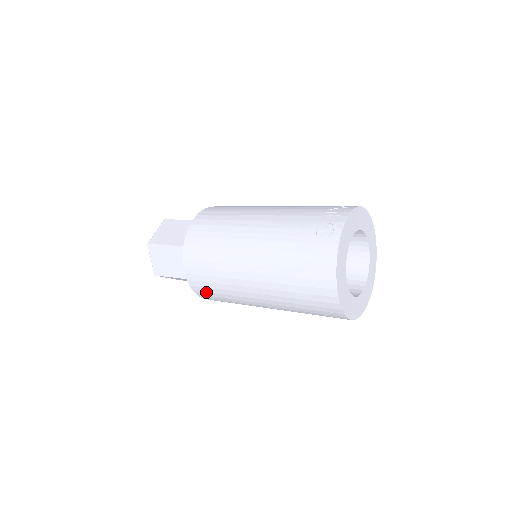
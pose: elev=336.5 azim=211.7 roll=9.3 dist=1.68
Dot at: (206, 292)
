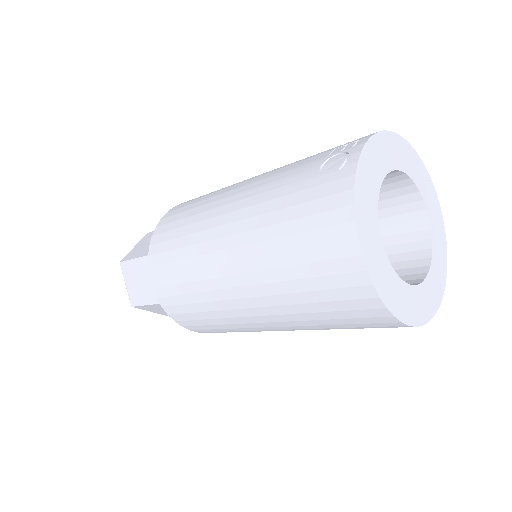
Dot at: (183, 314)
